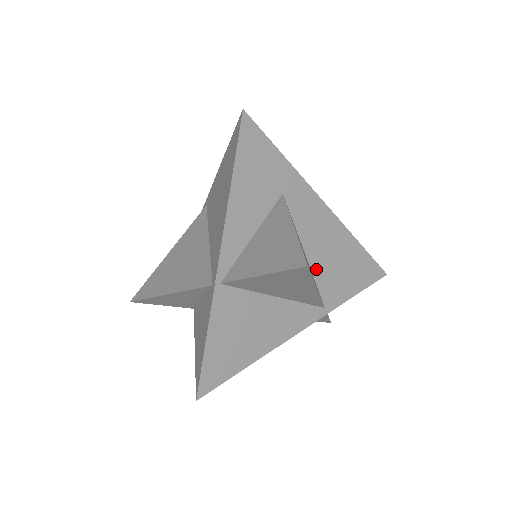
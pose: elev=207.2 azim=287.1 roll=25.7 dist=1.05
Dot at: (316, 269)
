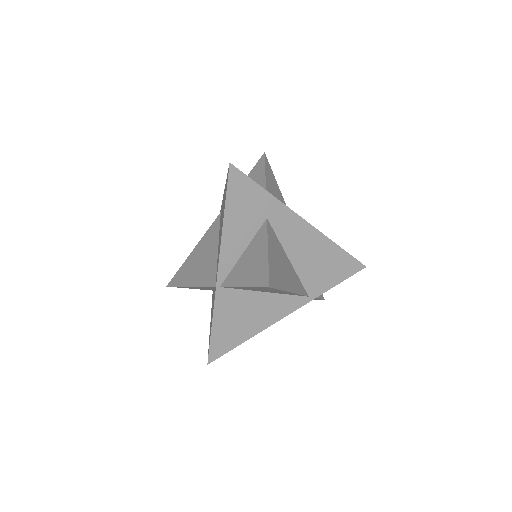
Dot at: (299, 269)
